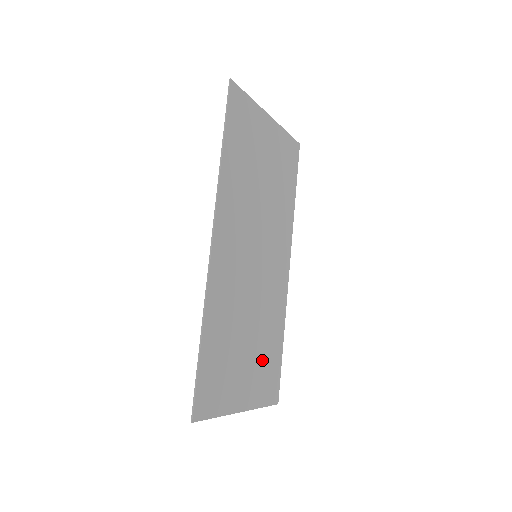
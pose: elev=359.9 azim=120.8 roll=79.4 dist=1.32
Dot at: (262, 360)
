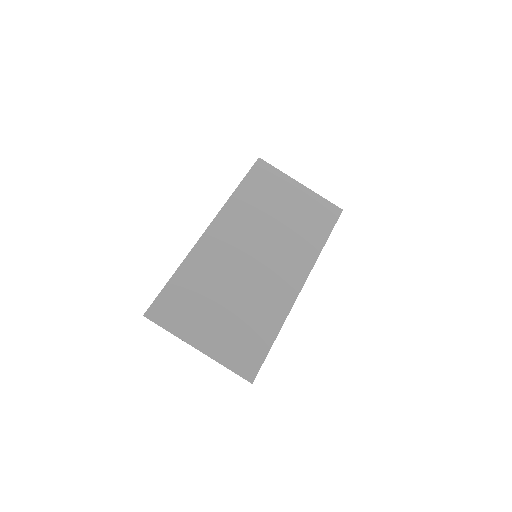
Dot at: (240, 330)
